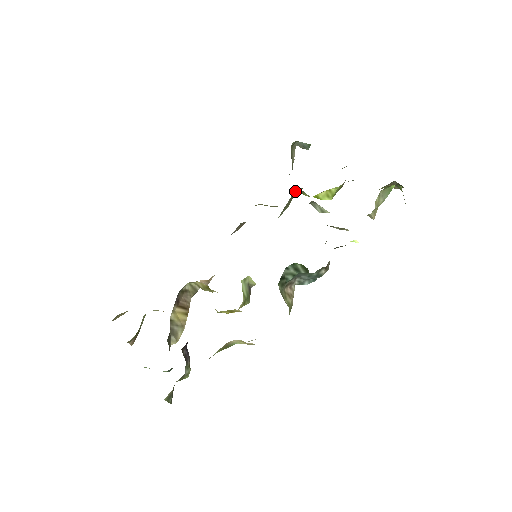
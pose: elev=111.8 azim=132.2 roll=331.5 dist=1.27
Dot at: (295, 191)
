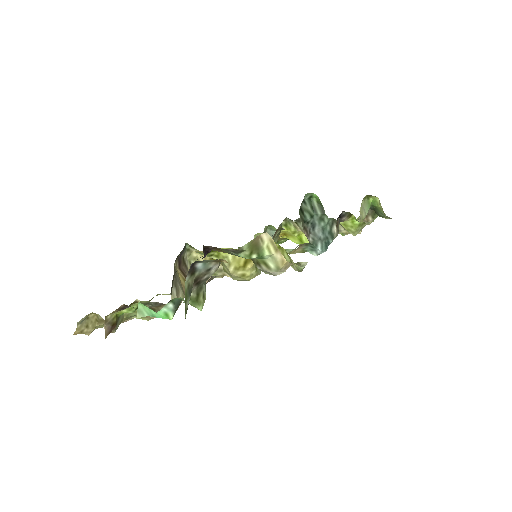
Dot at: (282, 225)
